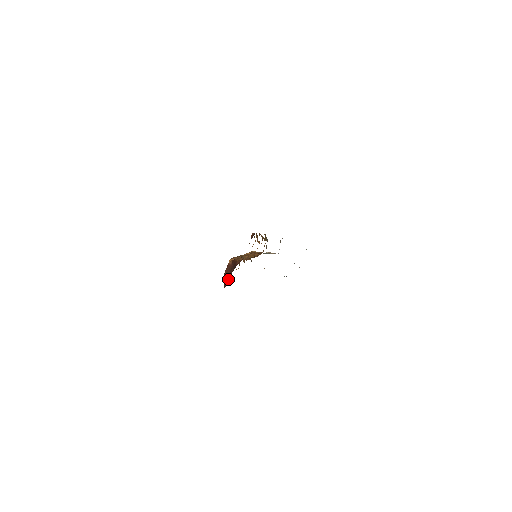
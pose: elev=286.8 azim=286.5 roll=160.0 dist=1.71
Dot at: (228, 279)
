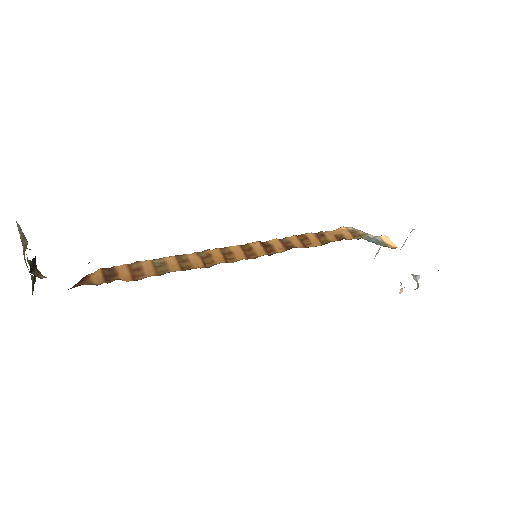
Dot at: occluded
